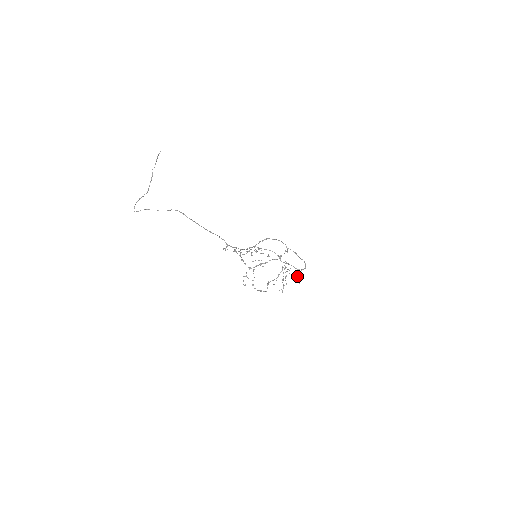
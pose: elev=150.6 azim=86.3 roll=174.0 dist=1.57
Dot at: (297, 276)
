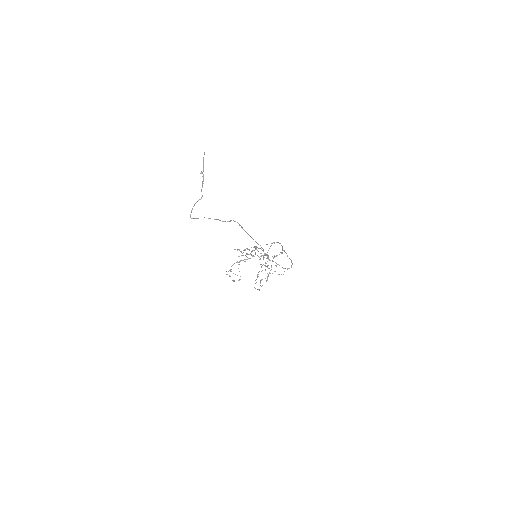
Dot at: (281, 274)
